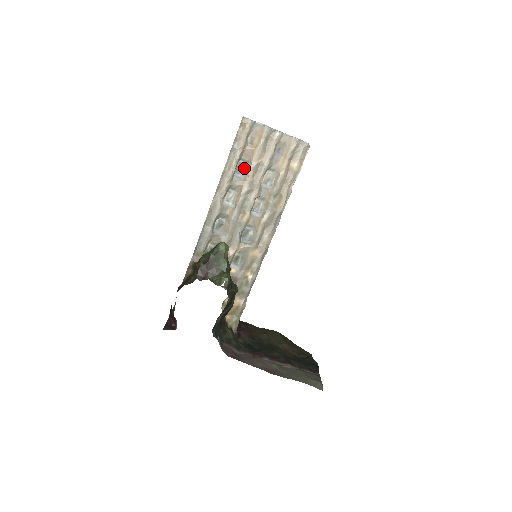
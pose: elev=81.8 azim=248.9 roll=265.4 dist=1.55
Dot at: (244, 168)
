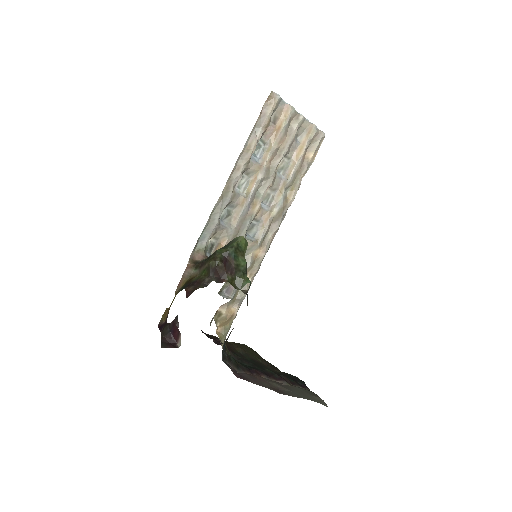
Dot at: (261, 151)
